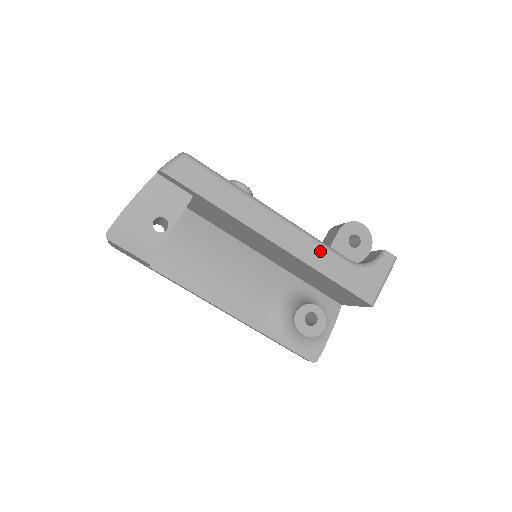
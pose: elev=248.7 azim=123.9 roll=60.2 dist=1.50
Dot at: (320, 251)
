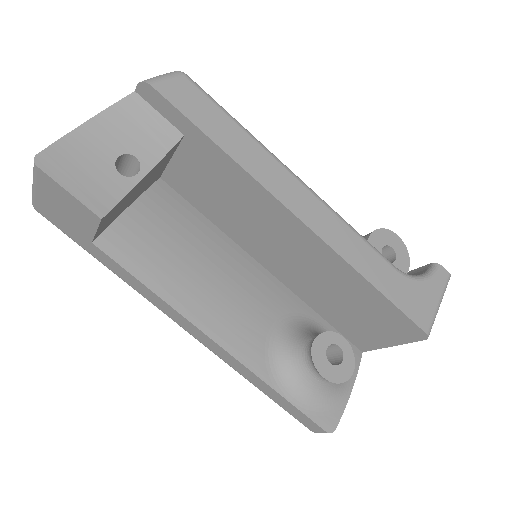
Dot at: (358, 244)
